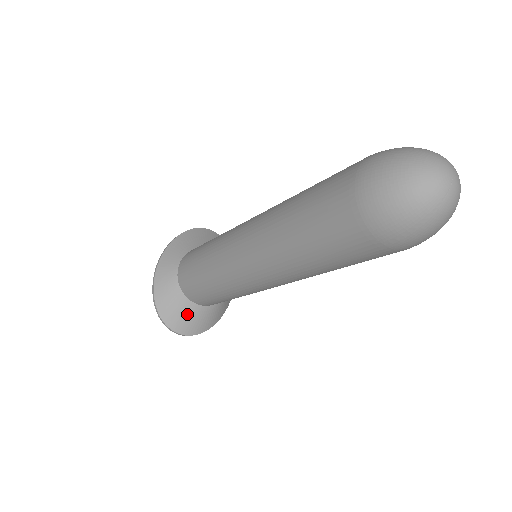
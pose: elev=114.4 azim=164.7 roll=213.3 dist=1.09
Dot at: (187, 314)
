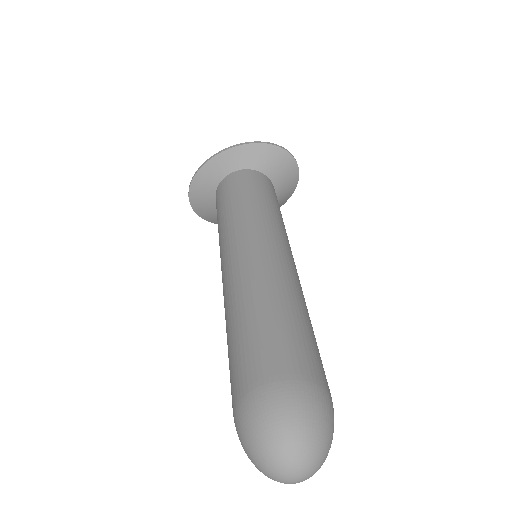
Dot at: (208, 206)
